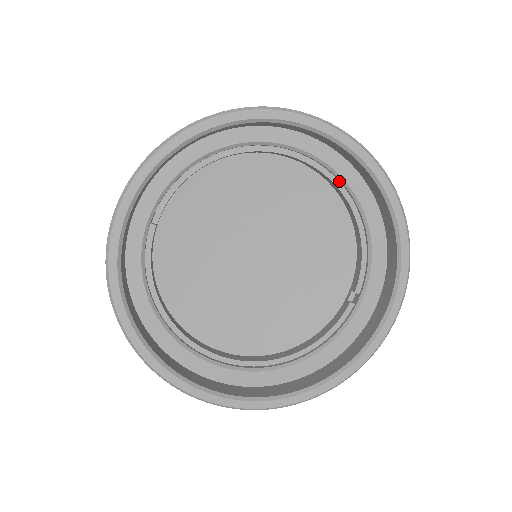
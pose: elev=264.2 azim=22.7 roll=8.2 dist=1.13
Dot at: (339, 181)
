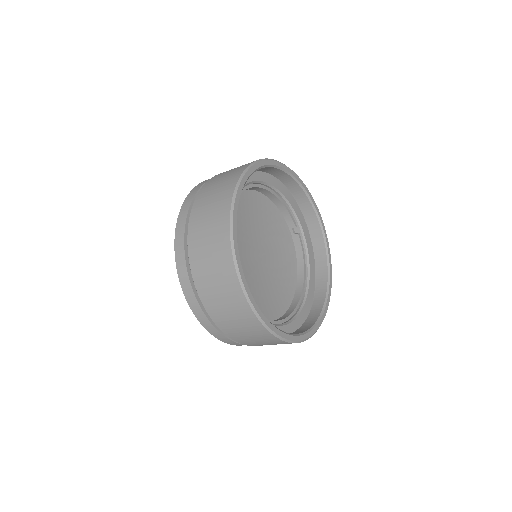
Dot at: (260, 184)
